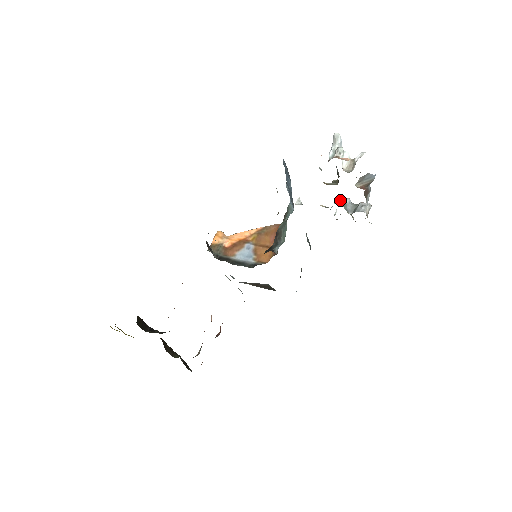
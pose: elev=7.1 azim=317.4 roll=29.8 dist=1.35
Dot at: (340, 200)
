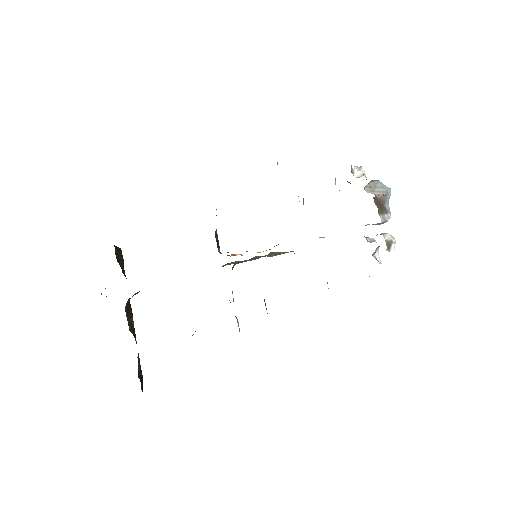
Dot at: occluded
